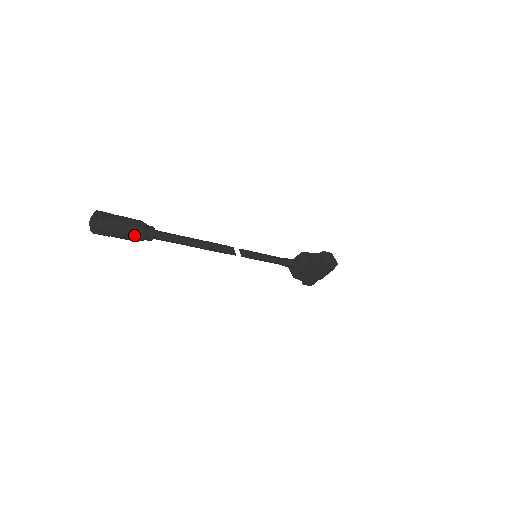
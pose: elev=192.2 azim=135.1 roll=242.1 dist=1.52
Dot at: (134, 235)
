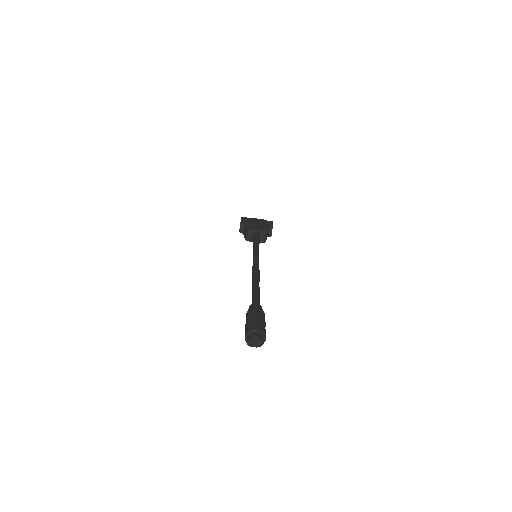
Dot at: occluded
